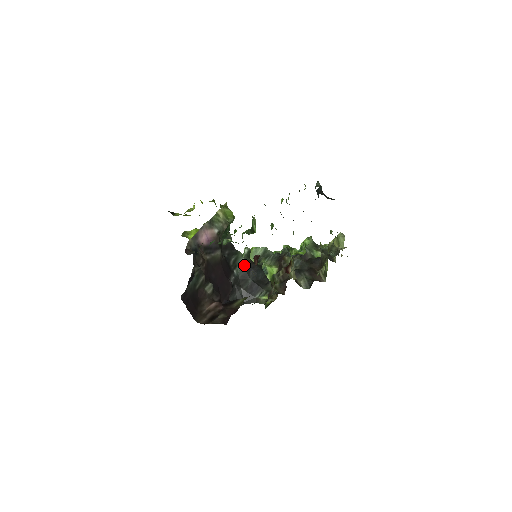
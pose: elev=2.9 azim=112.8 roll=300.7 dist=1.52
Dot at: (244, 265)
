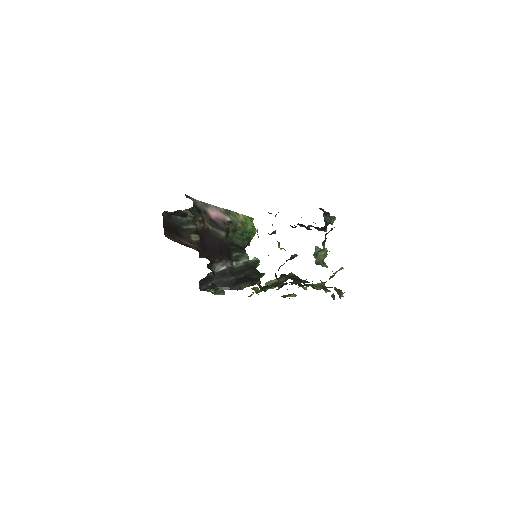
Dot at: (245, 264)
